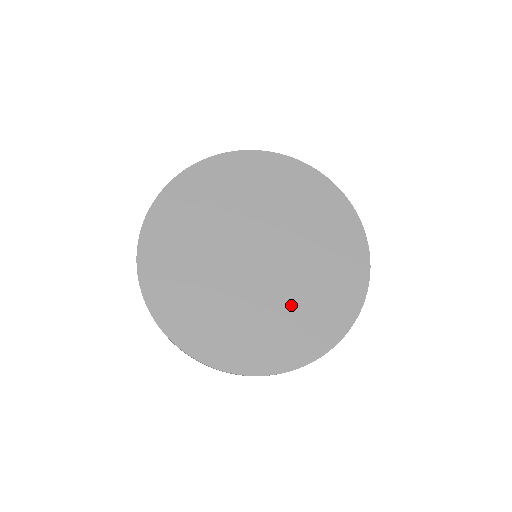
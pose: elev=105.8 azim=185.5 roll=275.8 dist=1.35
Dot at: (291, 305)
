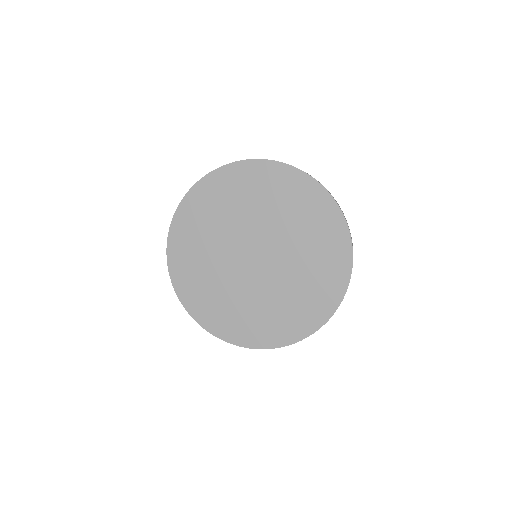
Dot at: (304, 264)
